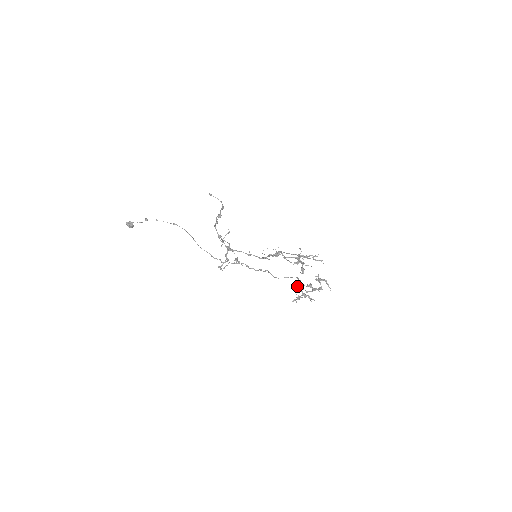
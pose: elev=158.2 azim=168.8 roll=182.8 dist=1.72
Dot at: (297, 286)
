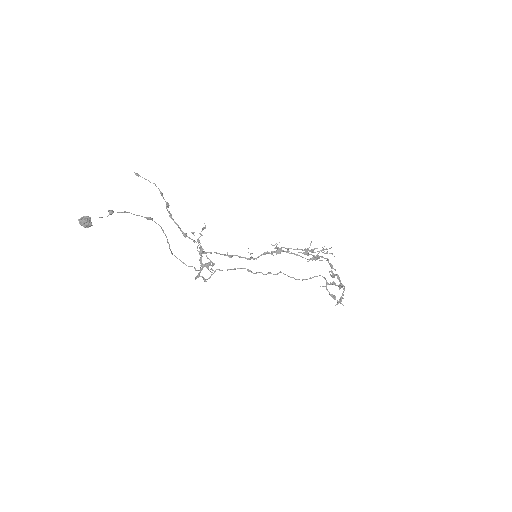
Dot at: (342, 285)
